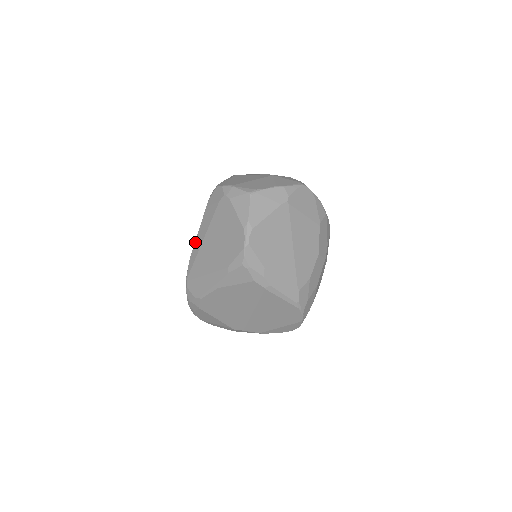
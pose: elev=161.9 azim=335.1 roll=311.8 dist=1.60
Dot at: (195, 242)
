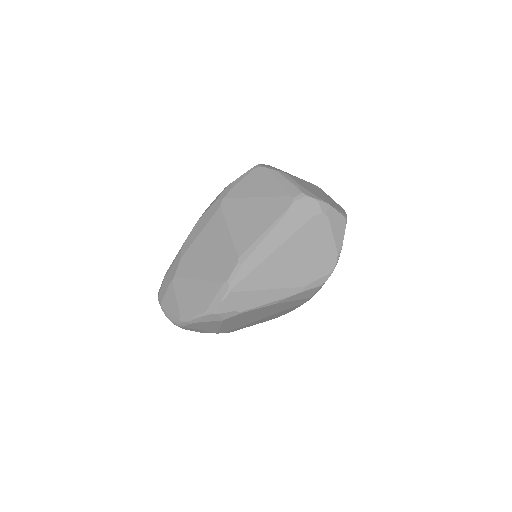
Dot at: (257, 249)
